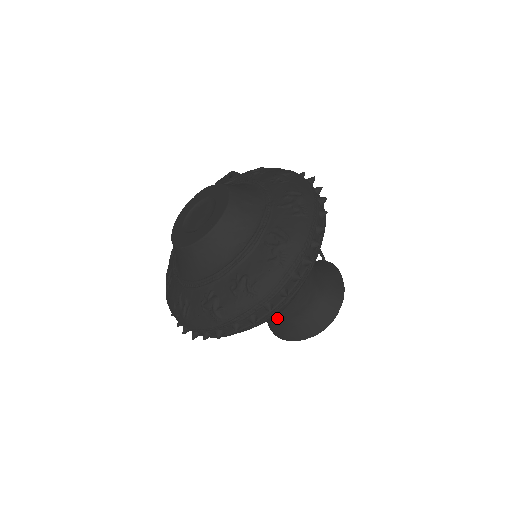
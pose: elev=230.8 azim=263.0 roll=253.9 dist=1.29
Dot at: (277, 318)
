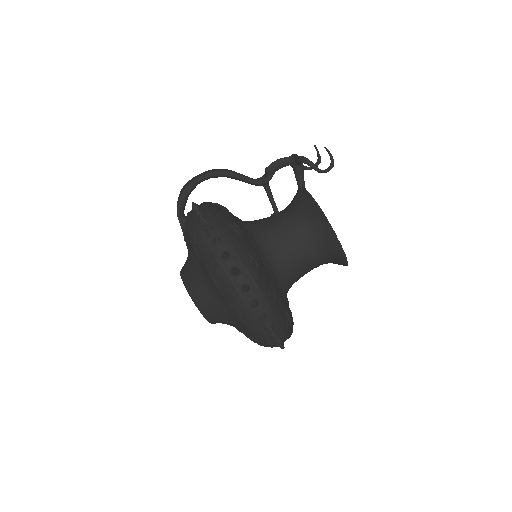
Dot at: occluded
